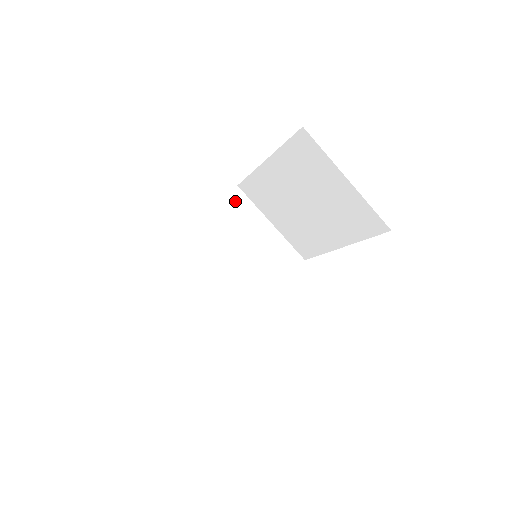
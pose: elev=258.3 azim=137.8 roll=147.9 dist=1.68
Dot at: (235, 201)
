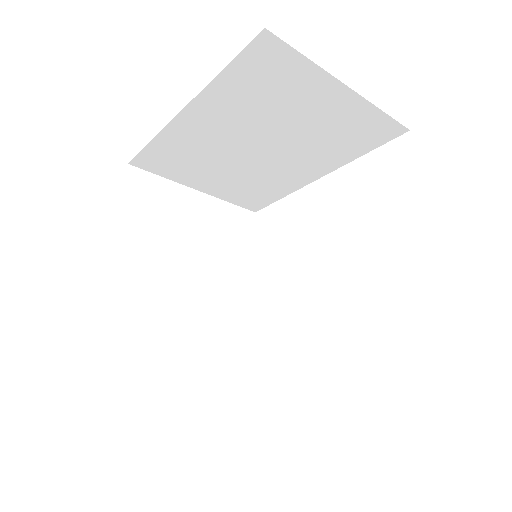
Dot at: (139, 188)
